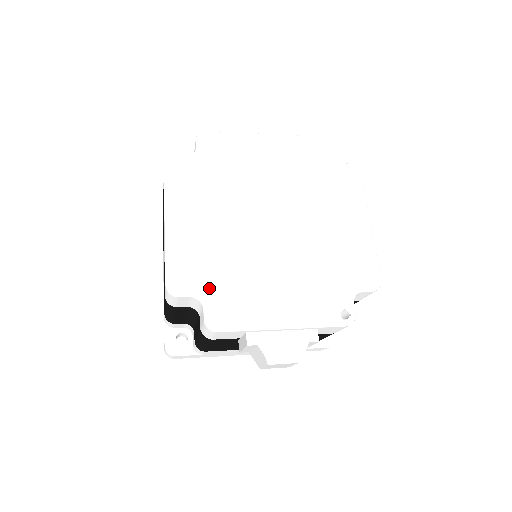
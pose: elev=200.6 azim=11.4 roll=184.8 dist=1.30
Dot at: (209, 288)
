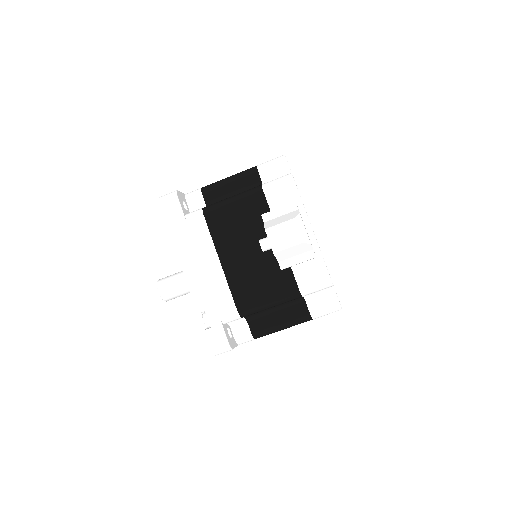
Dot at: occluded
